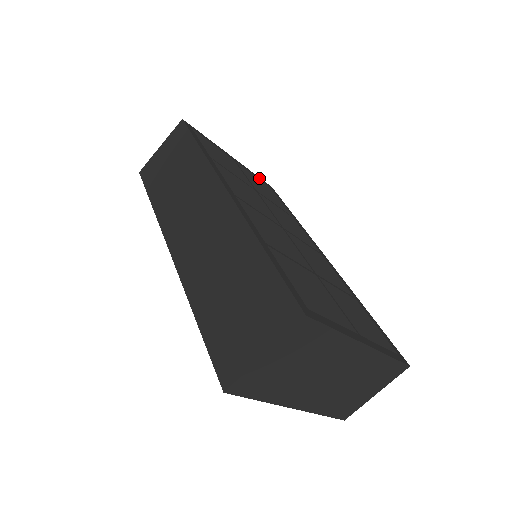
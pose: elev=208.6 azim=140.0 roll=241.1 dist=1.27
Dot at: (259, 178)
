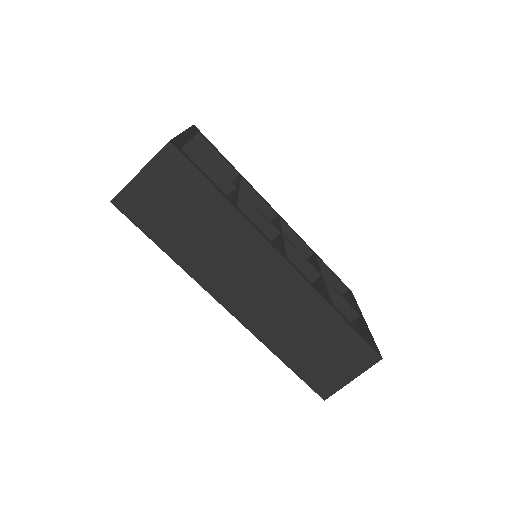
Dot at: (193, 130)
